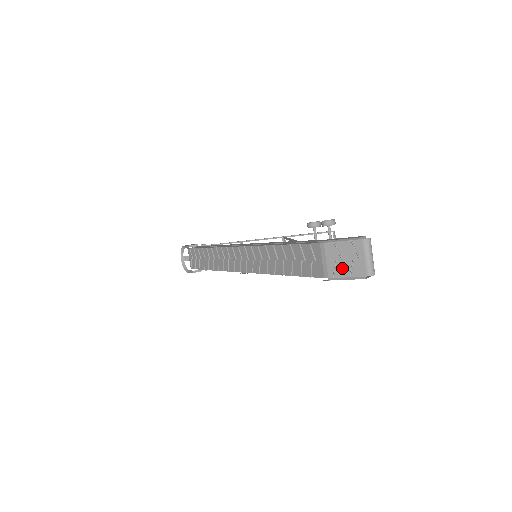
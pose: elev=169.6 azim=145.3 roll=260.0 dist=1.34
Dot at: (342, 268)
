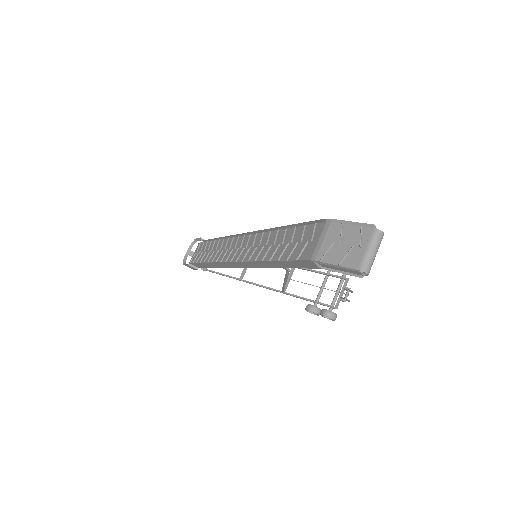
Dot at: (335, 253)
